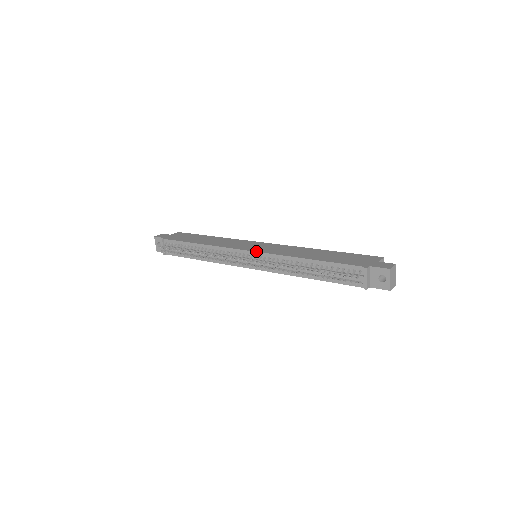
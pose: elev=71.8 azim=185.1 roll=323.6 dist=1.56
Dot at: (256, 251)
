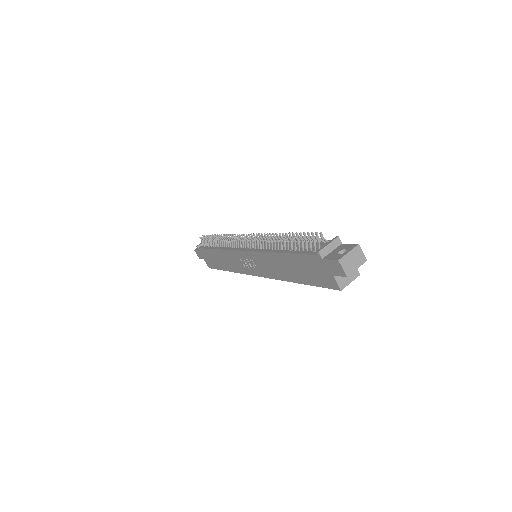
Dot at: occluded
